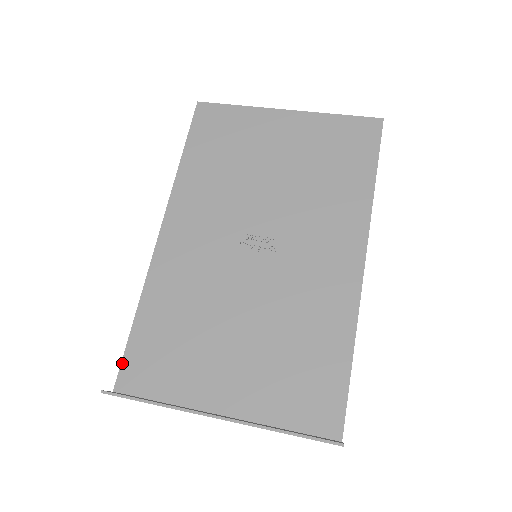
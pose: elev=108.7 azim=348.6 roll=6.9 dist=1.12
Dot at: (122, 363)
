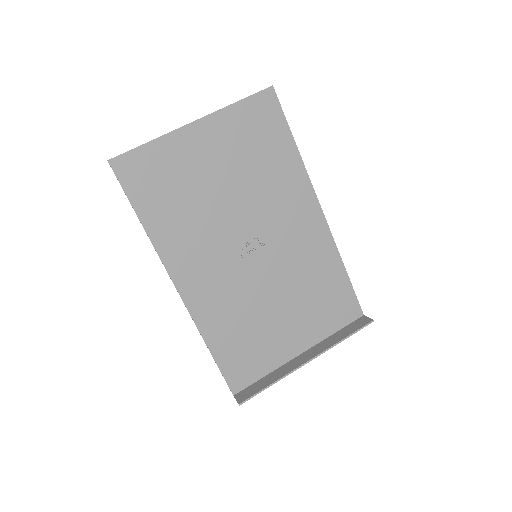
Dot at: (226, 379)
